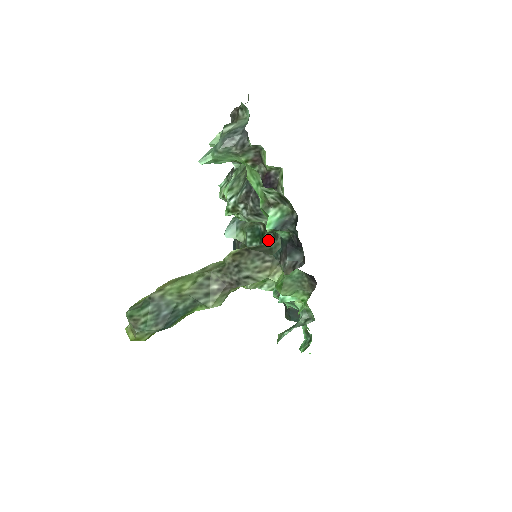
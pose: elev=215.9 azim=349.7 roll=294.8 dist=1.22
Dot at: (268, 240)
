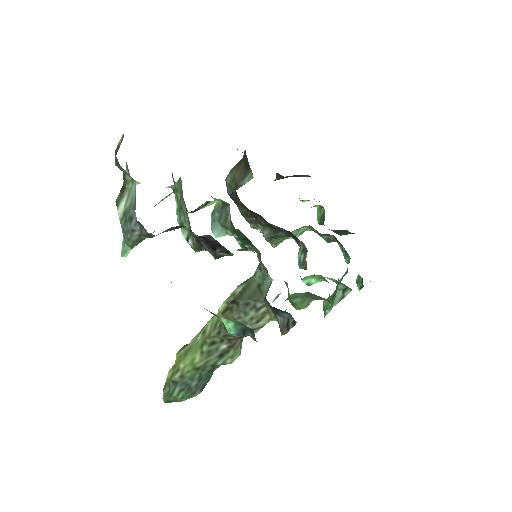
Dot at: (256, 251)
